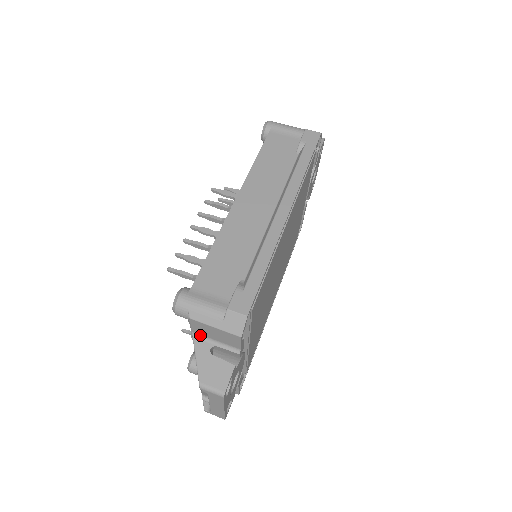
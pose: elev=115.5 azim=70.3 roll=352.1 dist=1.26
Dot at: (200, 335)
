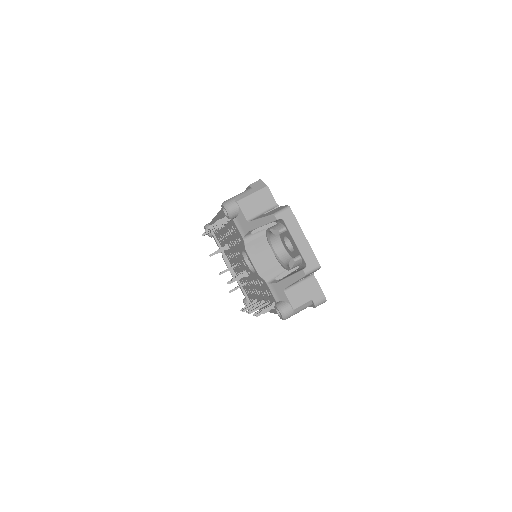
Dot at: (252, 218)
